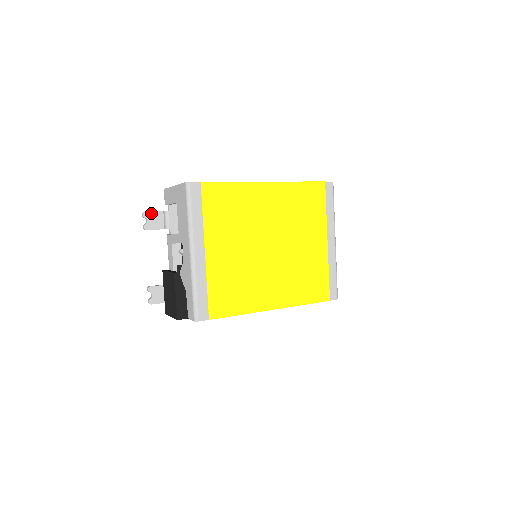
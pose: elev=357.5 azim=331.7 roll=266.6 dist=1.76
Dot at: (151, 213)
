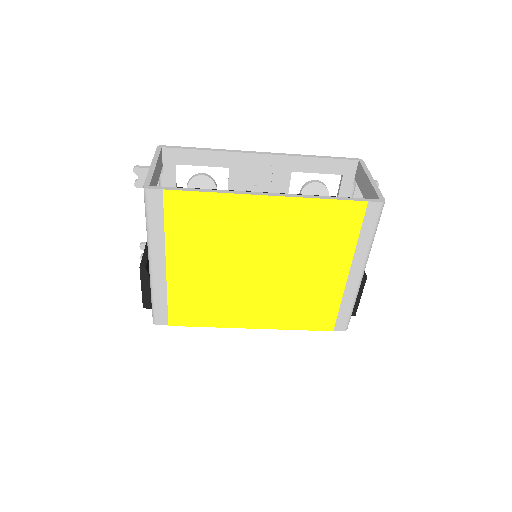
Dot at: (144, 169)
